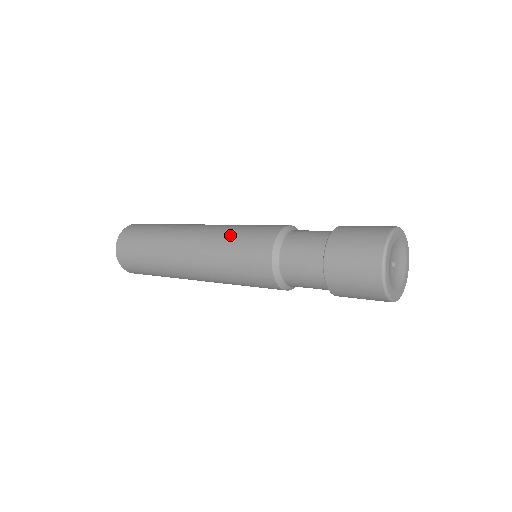
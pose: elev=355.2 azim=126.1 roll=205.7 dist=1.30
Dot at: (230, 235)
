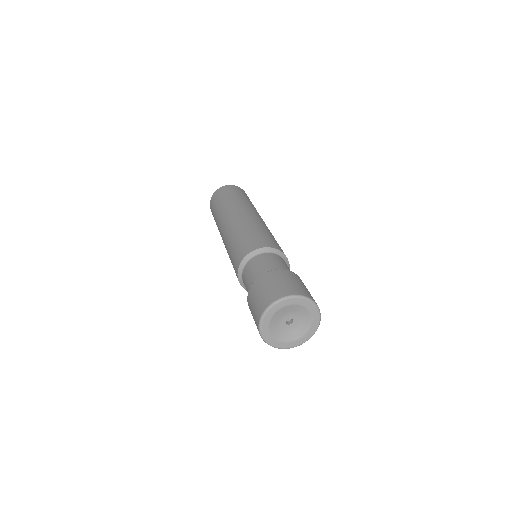
Dot at: (232, 241)
